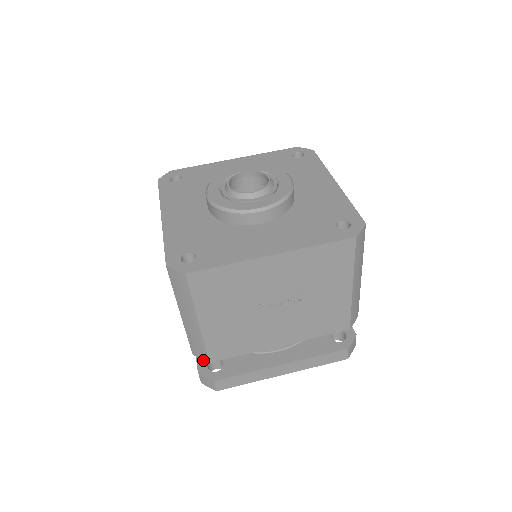
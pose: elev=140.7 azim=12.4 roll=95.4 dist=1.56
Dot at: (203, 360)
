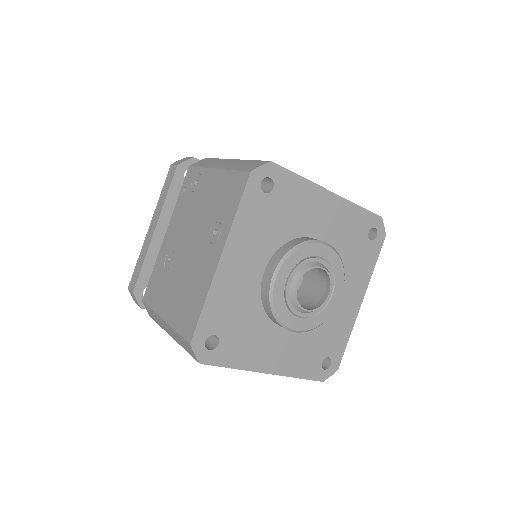
Dot at: (148, 312)
